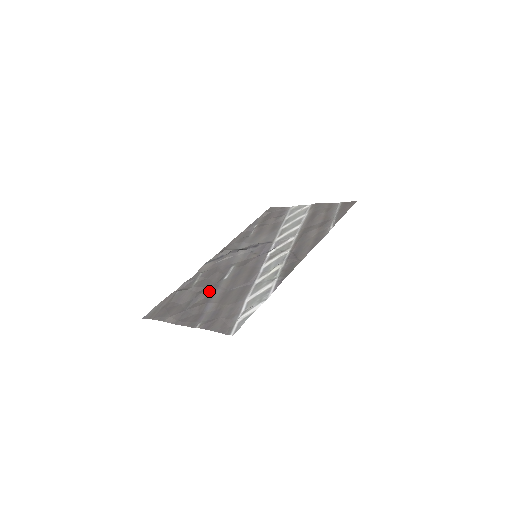
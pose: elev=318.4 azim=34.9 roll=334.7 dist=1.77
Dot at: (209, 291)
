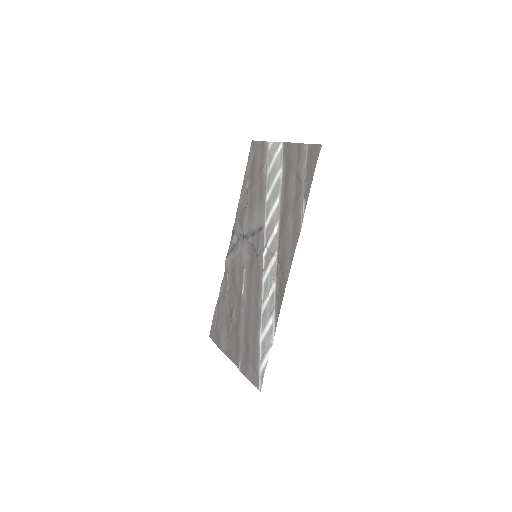
Dot at: (236, 312)
